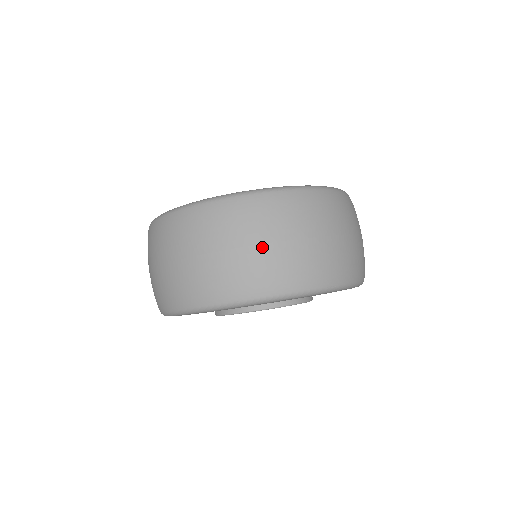
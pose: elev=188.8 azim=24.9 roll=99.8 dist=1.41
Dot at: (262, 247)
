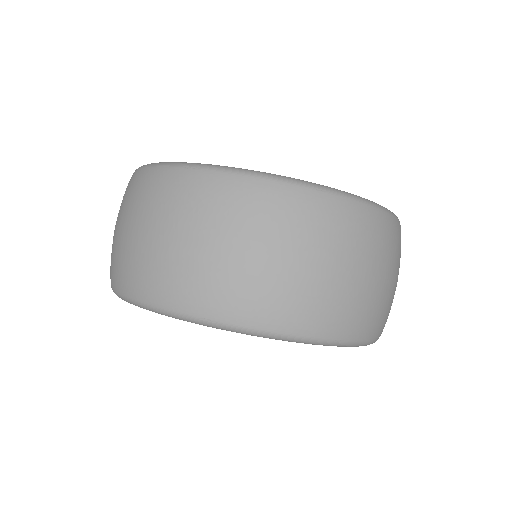
Dot at: (381, 282)
